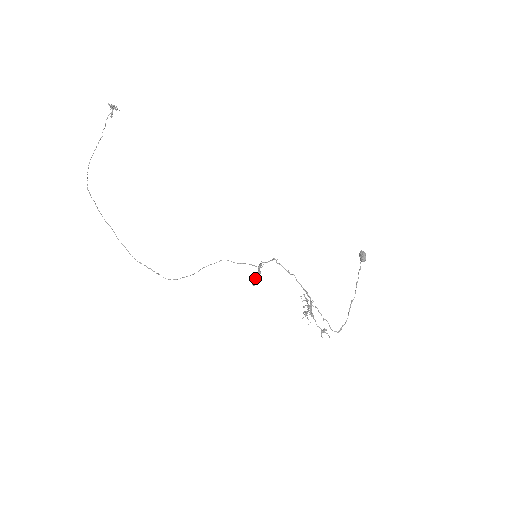
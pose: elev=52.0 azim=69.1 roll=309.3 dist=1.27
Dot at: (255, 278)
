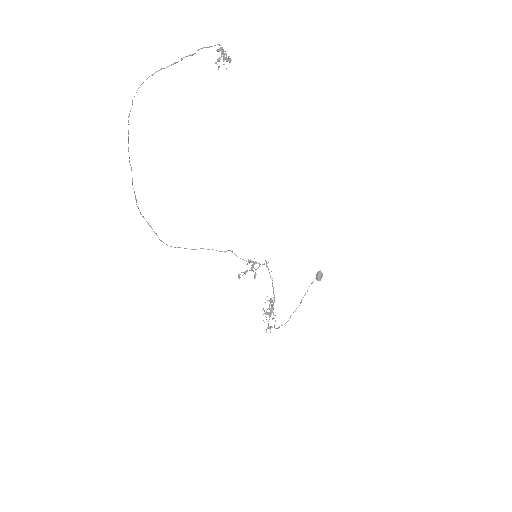
Dot at: (244, 273)
